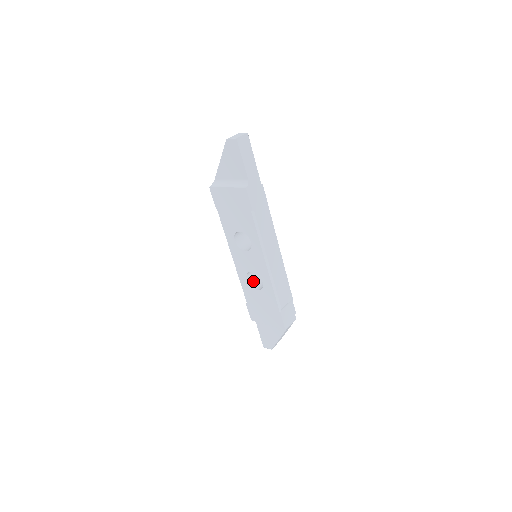
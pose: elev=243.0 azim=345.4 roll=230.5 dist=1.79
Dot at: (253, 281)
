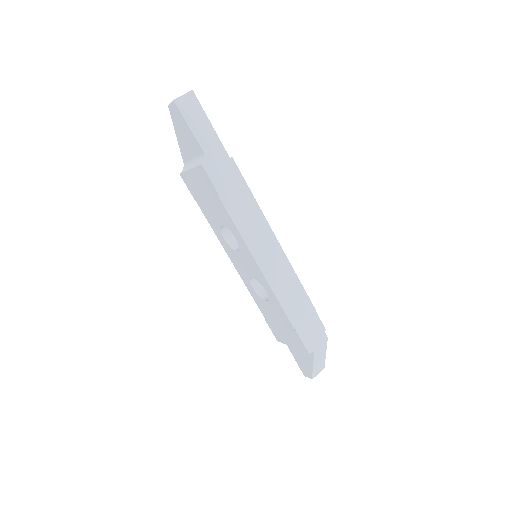
Dot at: (263, 290)
